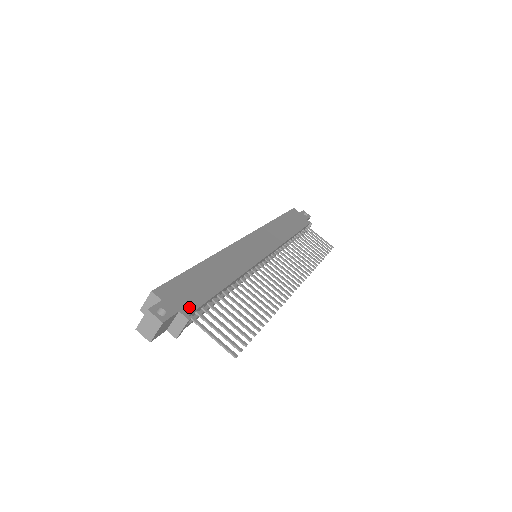
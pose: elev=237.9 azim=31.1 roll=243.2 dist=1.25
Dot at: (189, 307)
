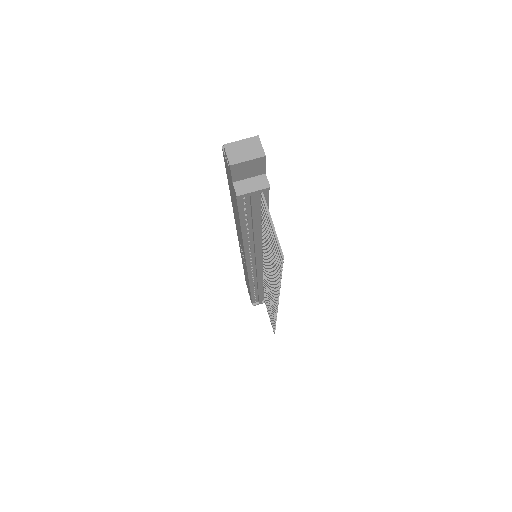
Dot at: occluded
